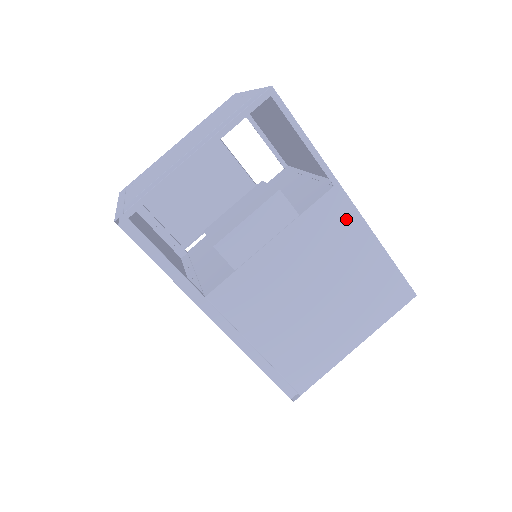
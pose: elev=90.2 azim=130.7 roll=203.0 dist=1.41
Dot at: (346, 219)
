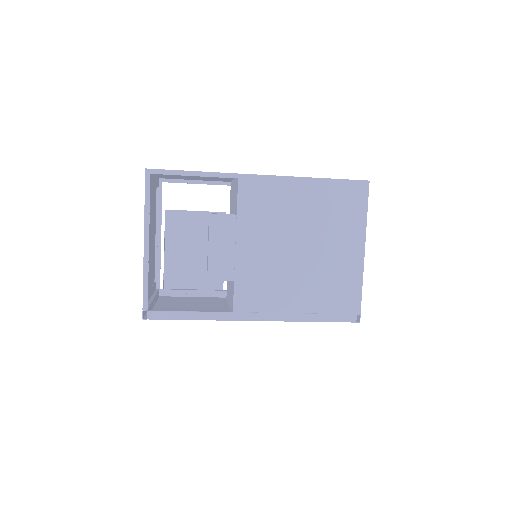
Dot at: (267, 188)
